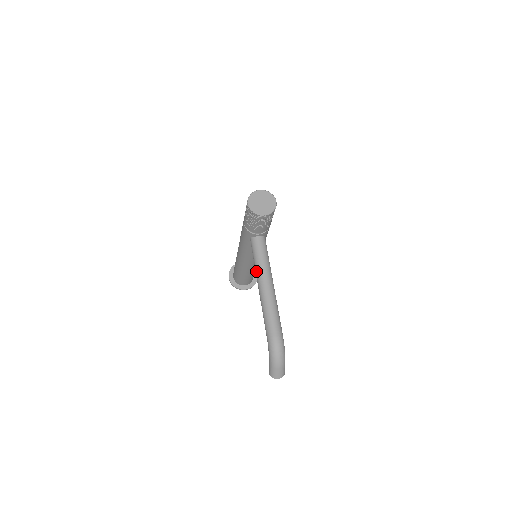
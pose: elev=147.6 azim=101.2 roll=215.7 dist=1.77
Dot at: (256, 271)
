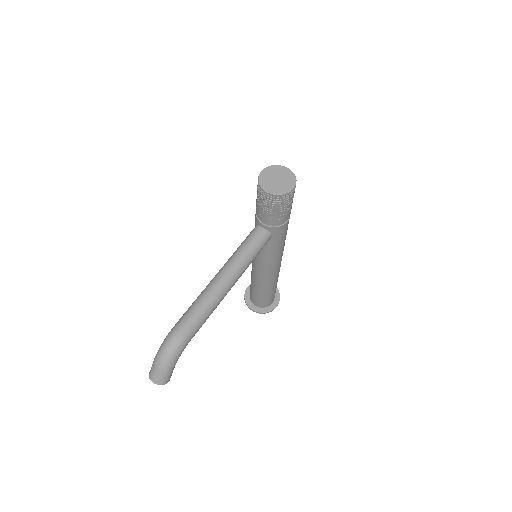
Dot at: (229, 258)
